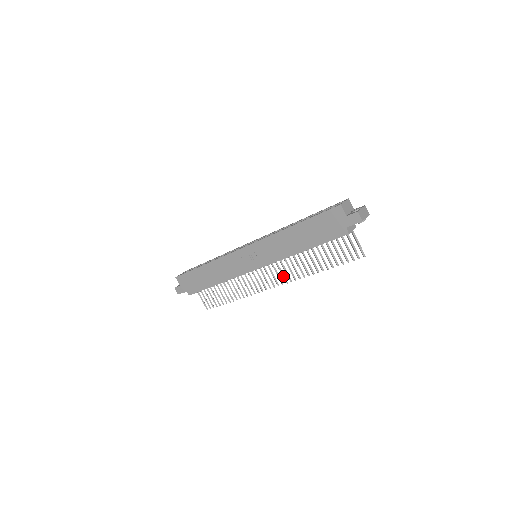
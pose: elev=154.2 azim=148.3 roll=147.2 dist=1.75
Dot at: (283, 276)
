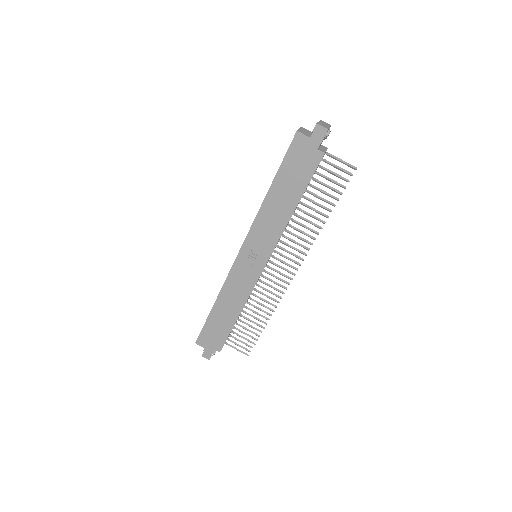
Dot at: (295, 256)
